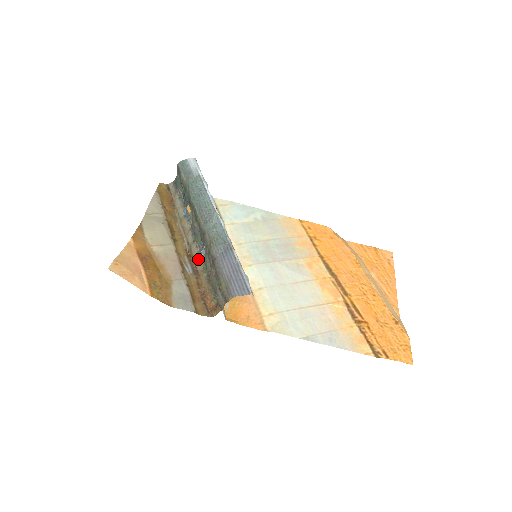
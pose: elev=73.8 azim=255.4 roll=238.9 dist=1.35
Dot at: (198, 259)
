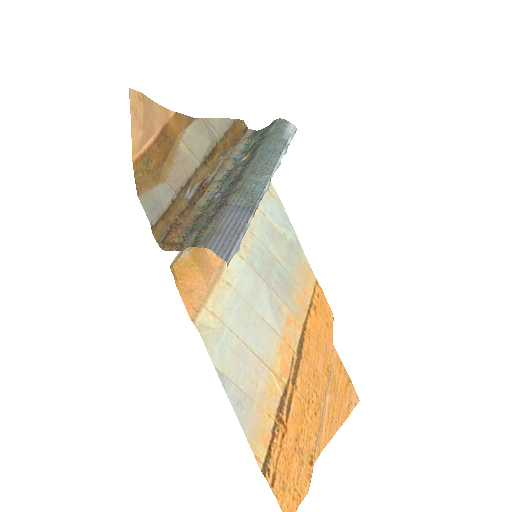
Dot at: (207, 196)
